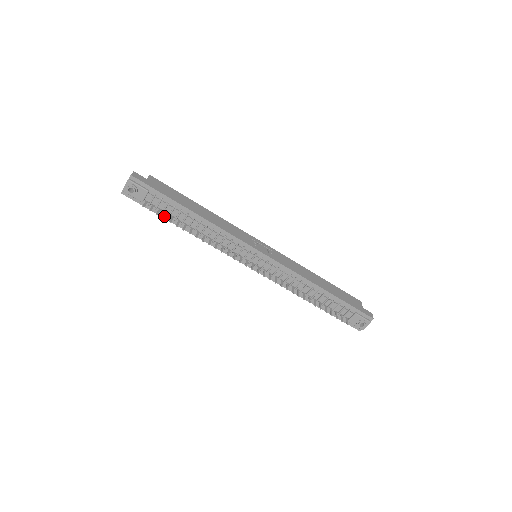
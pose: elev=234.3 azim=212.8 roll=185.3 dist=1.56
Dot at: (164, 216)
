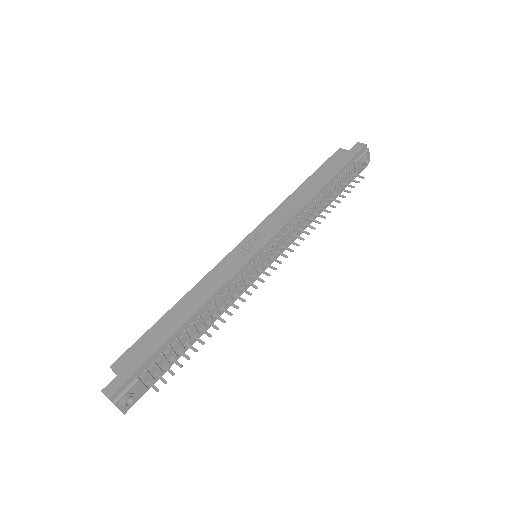
Dot at: occluded
